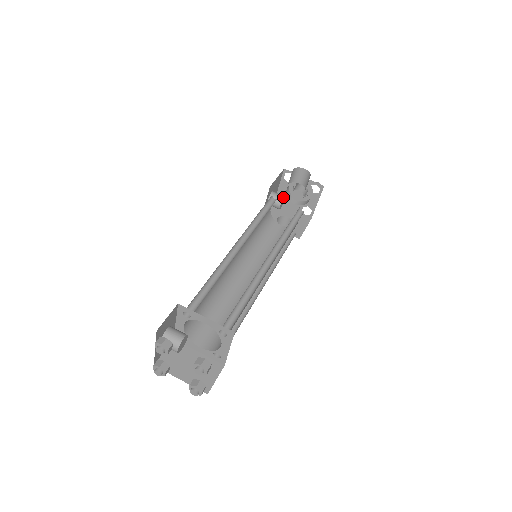
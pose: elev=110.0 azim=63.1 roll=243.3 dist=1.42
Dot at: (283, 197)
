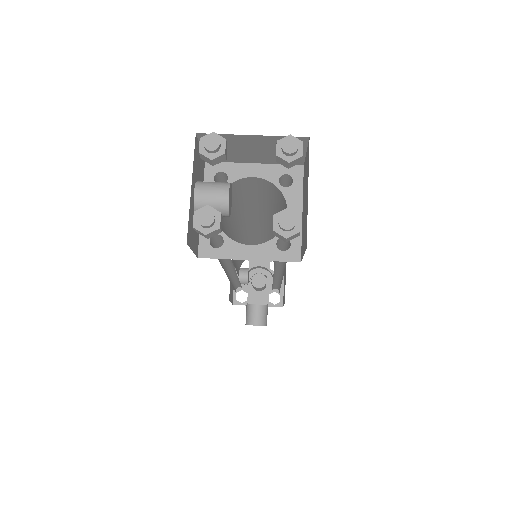
Dot at: (247, 268)
